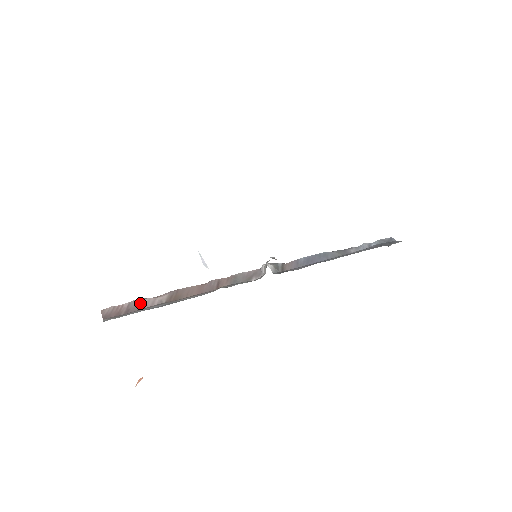
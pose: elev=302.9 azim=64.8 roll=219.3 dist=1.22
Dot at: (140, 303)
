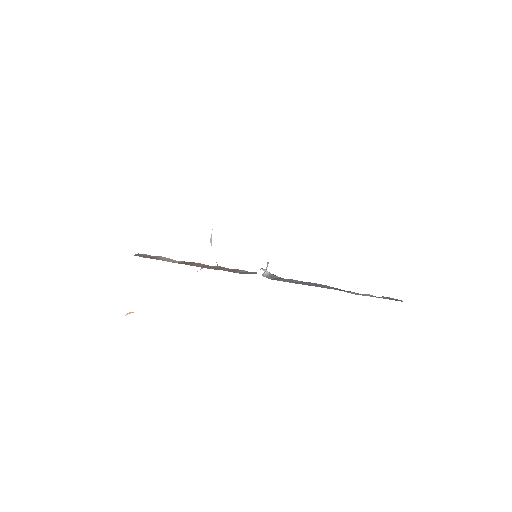
Dot at: (162, 258)
